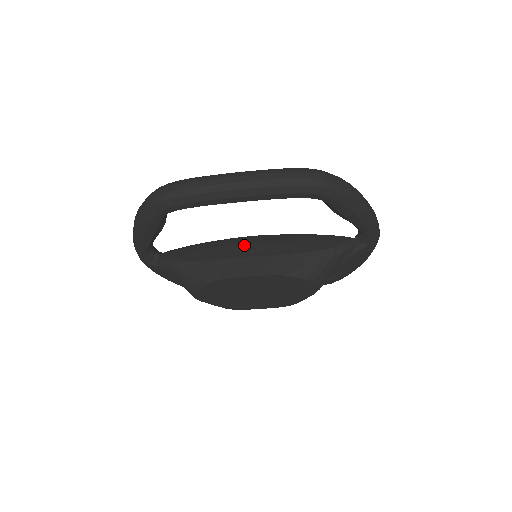
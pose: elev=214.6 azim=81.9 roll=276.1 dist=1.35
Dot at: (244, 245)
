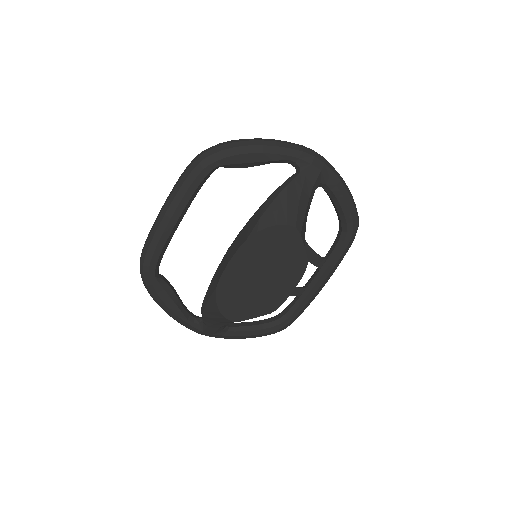
Dot at: occluded
